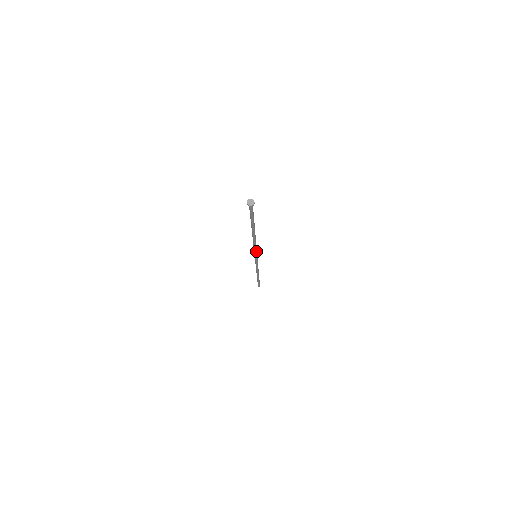
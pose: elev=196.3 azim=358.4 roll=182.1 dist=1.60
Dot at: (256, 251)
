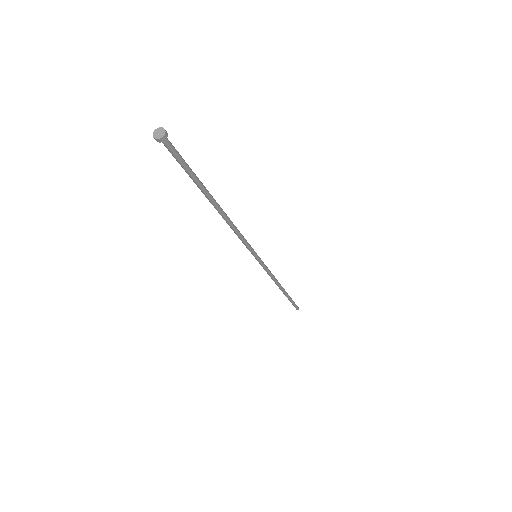
Dot at: (249, 246)
